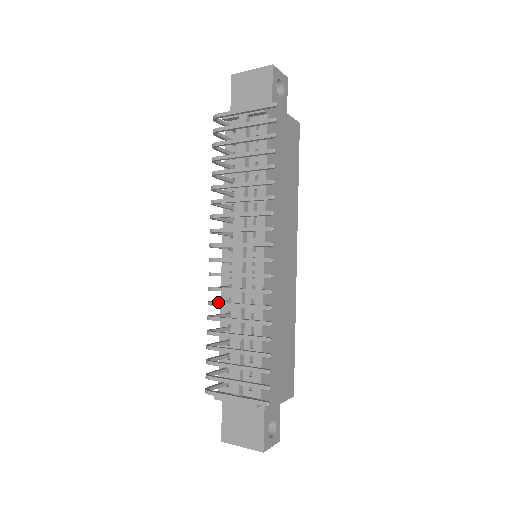
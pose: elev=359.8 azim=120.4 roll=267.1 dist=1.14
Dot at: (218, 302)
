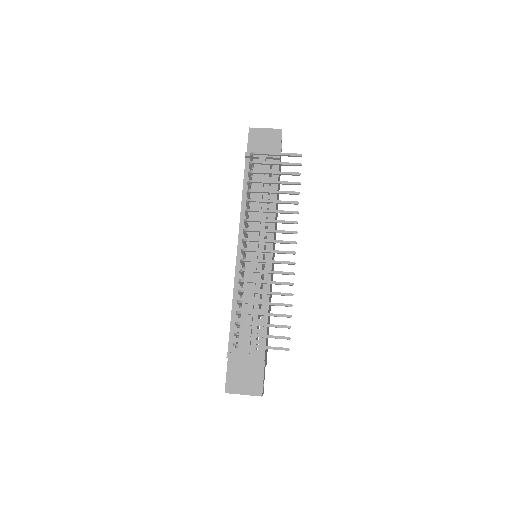
Dot at: occluded
